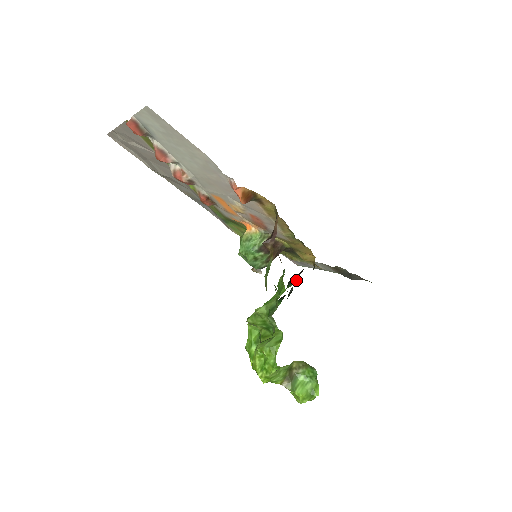
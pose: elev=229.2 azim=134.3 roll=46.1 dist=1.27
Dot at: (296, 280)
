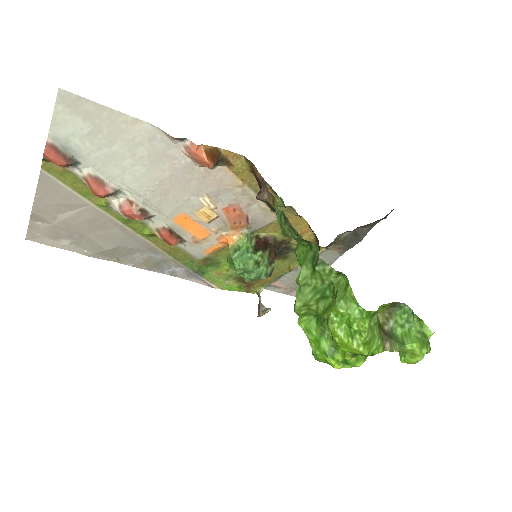
Dot at: occluded
